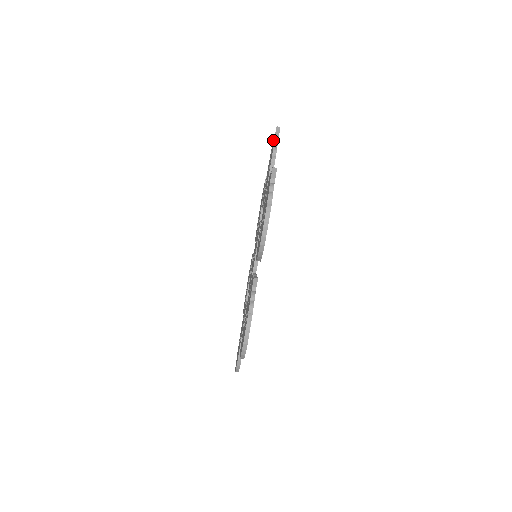
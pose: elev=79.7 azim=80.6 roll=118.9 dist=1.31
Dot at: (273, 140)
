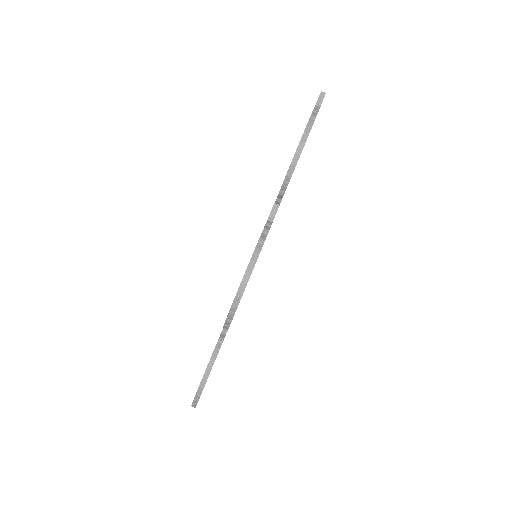
Dot at: occluded
